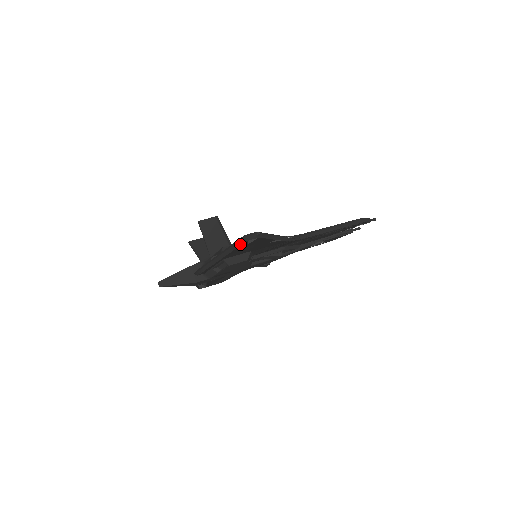
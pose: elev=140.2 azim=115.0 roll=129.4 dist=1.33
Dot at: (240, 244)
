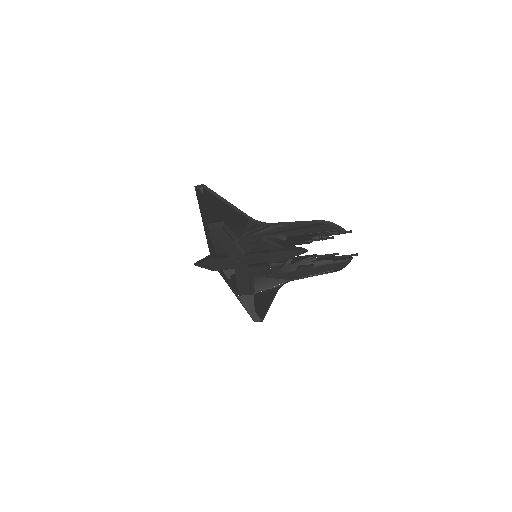
Dot at: (197, 195)
